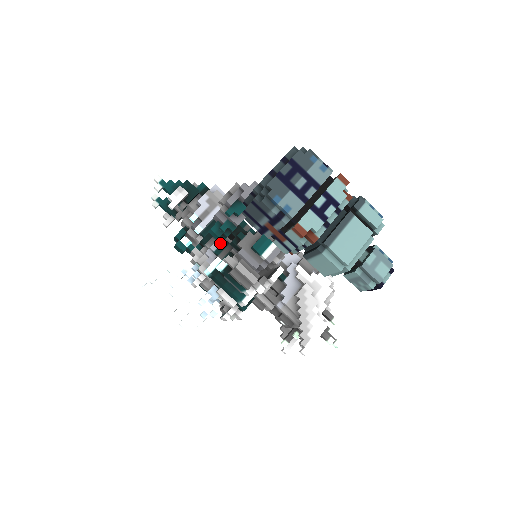
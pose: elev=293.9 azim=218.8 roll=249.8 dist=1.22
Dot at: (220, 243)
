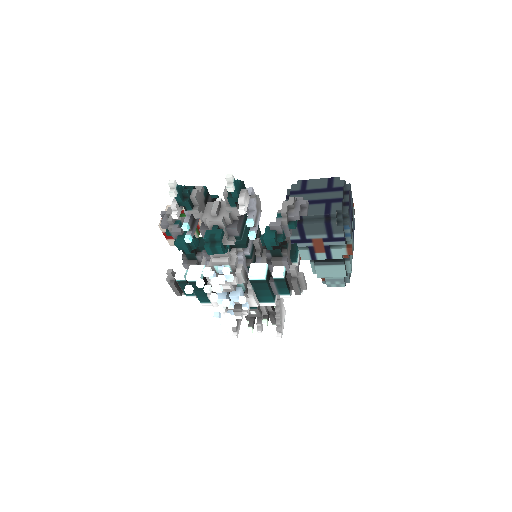
Dot at: (252, 246)
